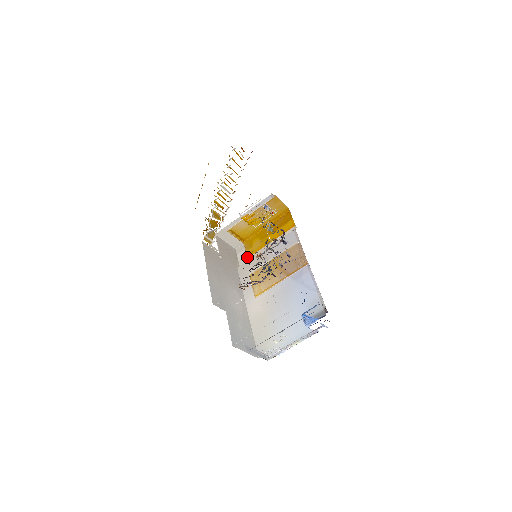
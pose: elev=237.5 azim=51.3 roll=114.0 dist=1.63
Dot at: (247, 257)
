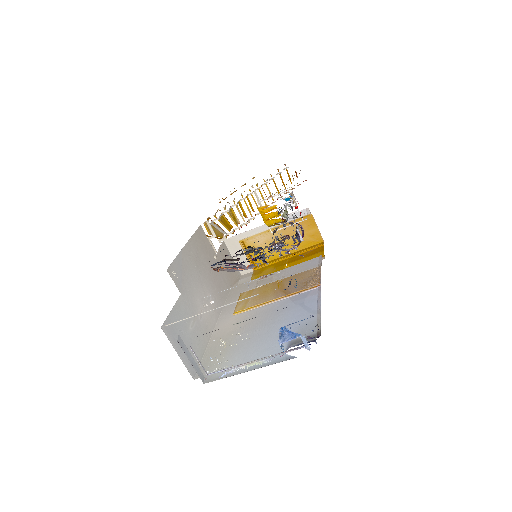
Dot at: occluded
